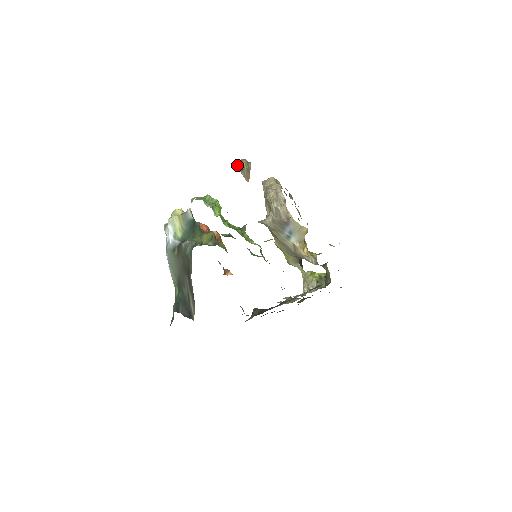
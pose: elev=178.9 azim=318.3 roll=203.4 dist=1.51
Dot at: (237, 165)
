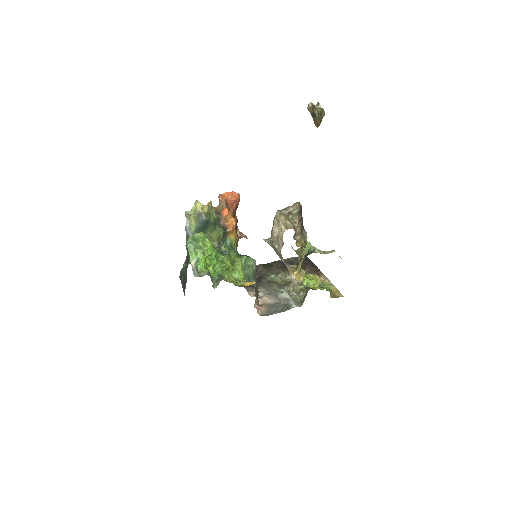
Dot at: (309, 109)
